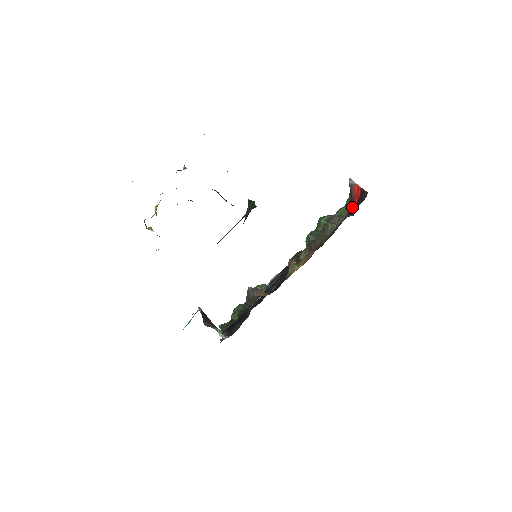
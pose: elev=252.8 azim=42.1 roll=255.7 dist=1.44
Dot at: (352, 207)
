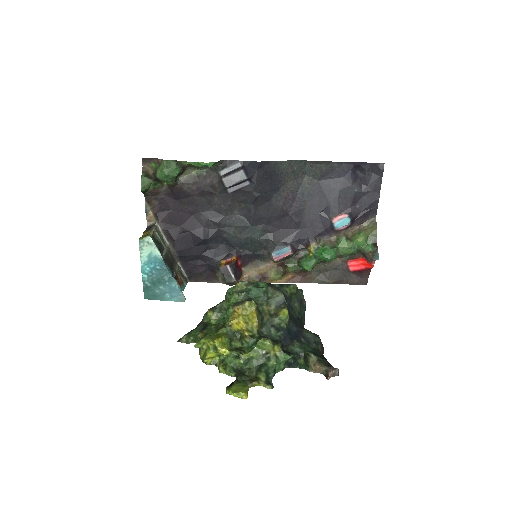
Dot at: (353, 261)
